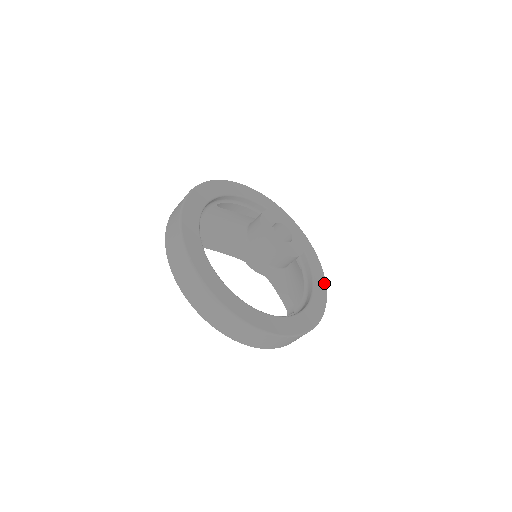
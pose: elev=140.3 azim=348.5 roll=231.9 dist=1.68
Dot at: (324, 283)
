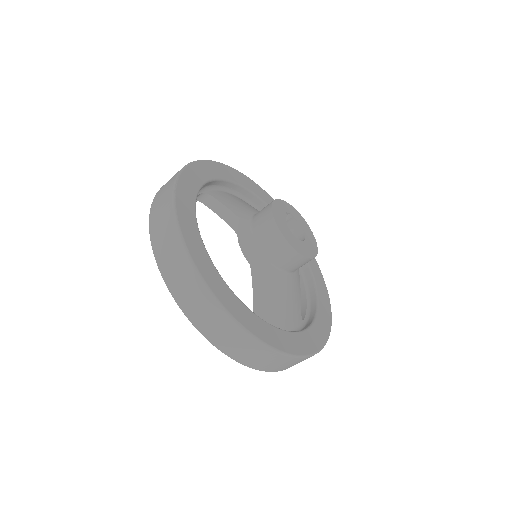
Dot at: (321, 344)
